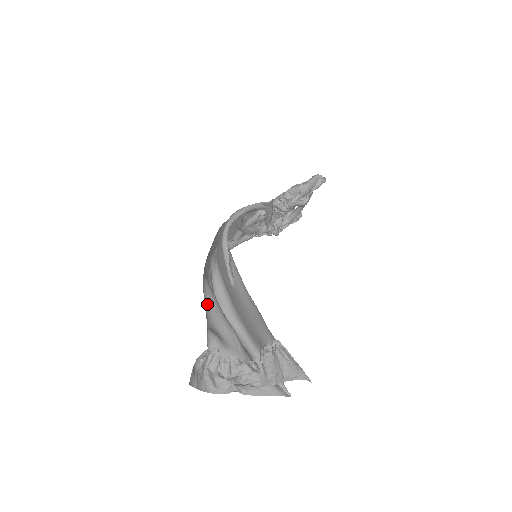
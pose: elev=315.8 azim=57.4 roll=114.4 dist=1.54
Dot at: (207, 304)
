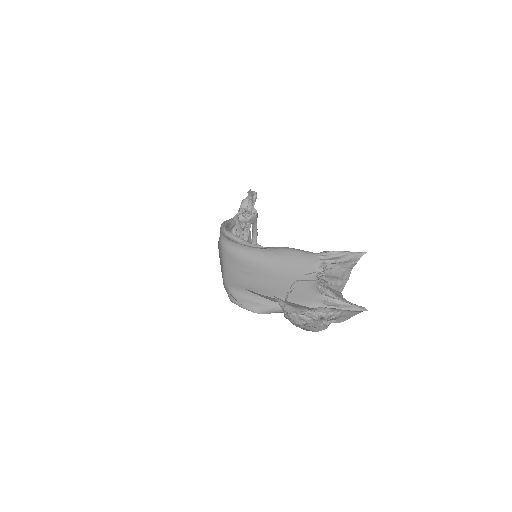
Dot at: occluded
